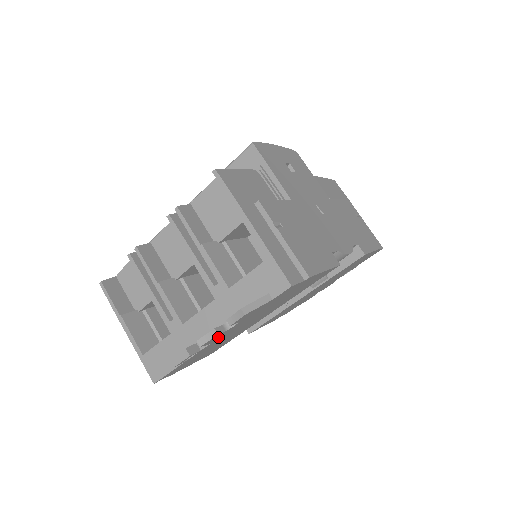
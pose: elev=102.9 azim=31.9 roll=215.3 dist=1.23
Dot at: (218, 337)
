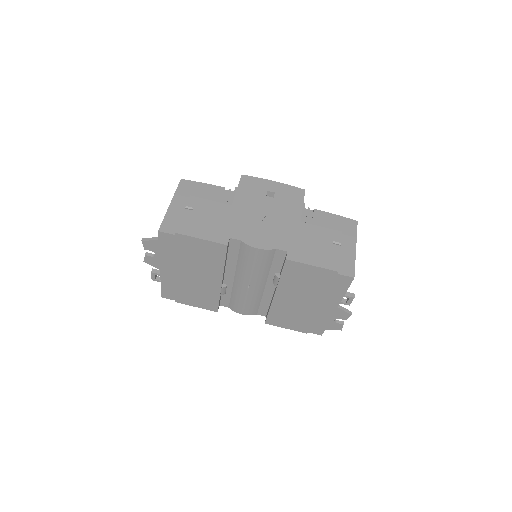
Dot at: (157, 264)
